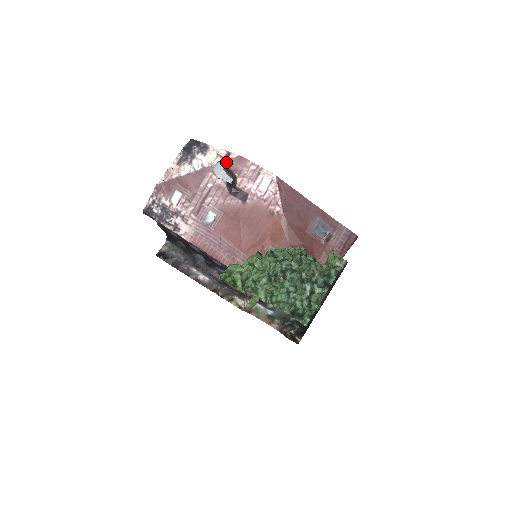
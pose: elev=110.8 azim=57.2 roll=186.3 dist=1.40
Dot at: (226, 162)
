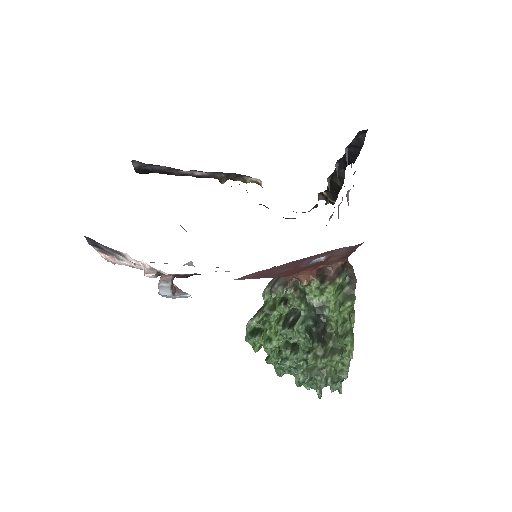
Dot at: (162, 275)
